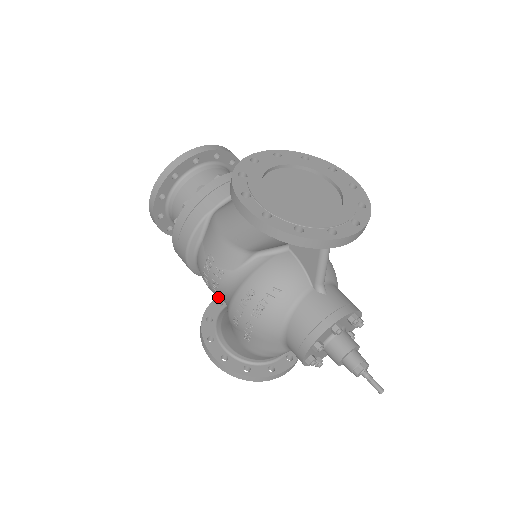
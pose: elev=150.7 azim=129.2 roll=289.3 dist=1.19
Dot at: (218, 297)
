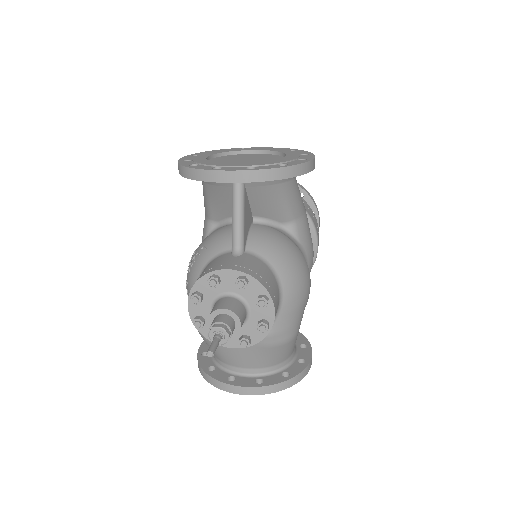
Dot at: occluded
